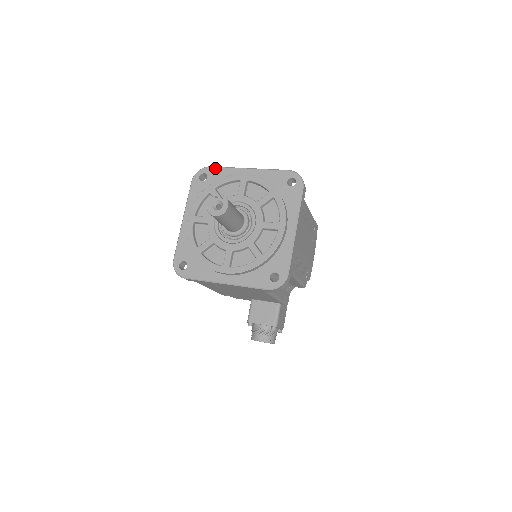
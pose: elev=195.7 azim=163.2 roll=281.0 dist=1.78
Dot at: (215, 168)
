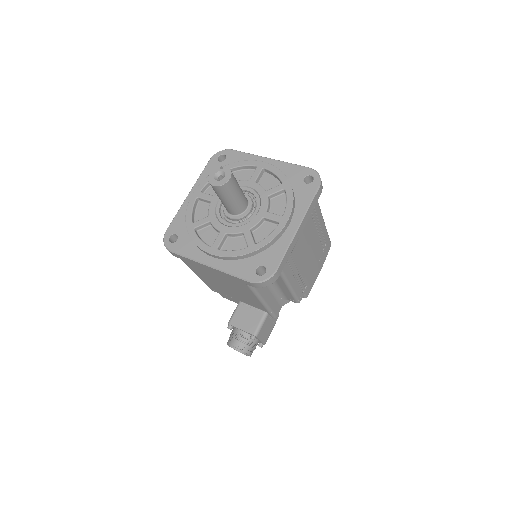
Dot at: (236, 152)
